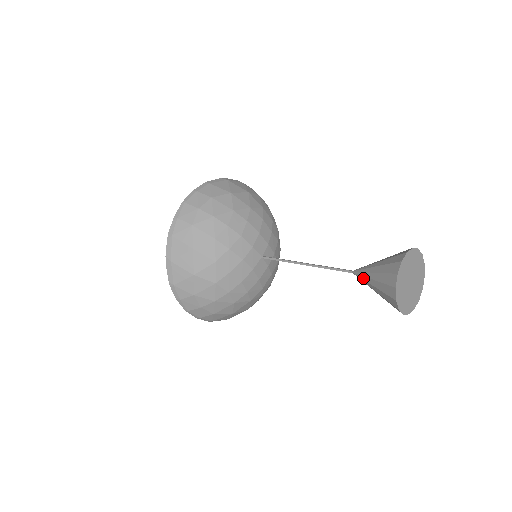
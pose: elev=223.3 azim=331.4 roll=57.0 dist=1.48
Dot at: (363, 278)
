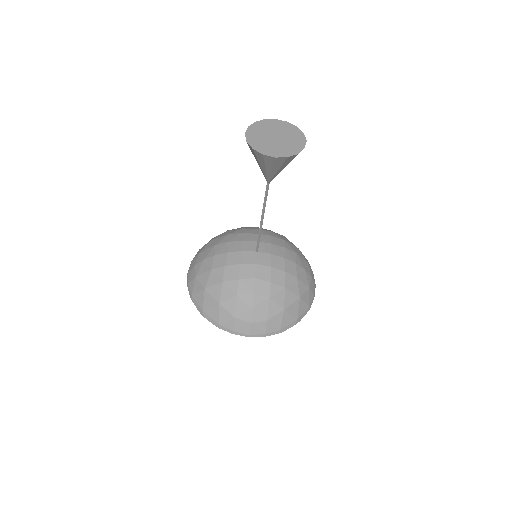
Dot at: (265, 175)
